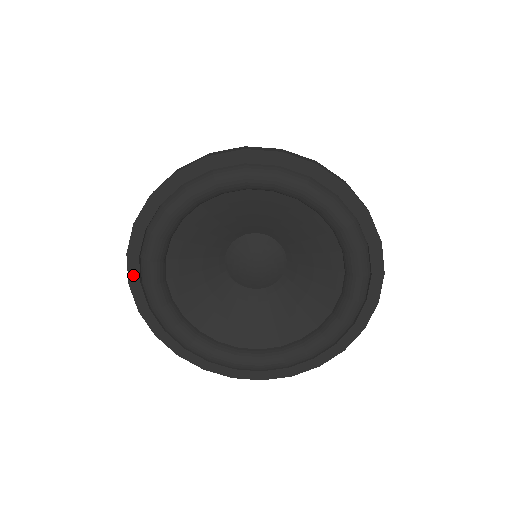
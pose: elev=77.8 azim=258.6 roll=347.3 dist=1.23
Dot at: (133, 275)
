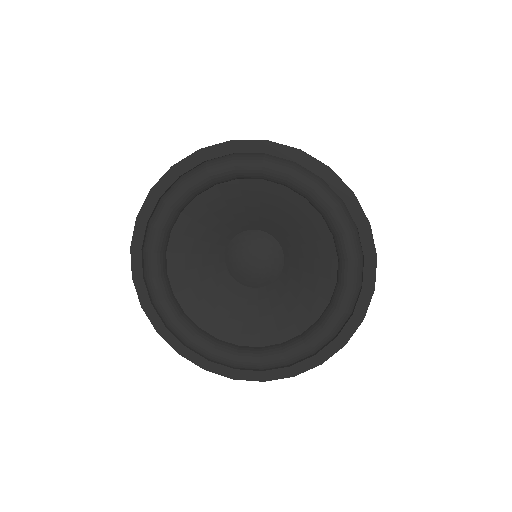
Dot at: (137, 240)
